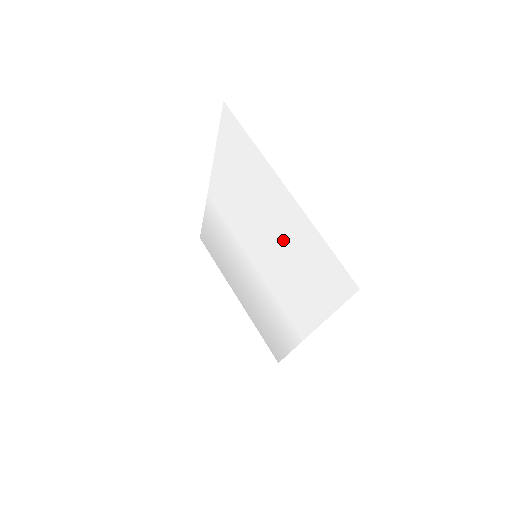
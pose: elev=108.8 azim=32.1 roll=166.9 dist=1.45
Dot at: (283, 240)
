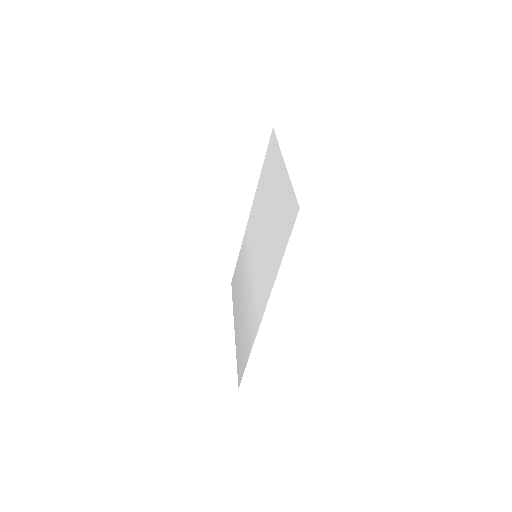
Dot at: (273, 215)
